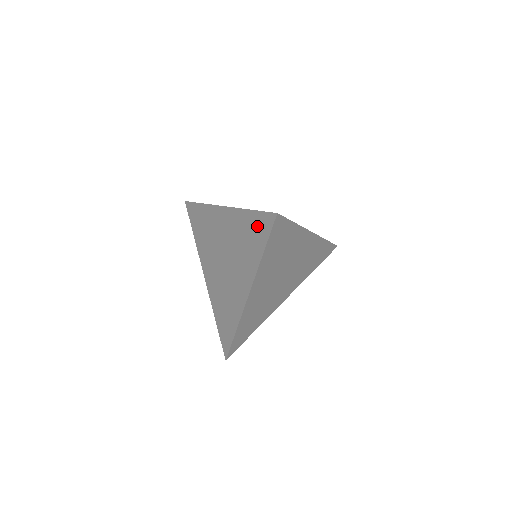
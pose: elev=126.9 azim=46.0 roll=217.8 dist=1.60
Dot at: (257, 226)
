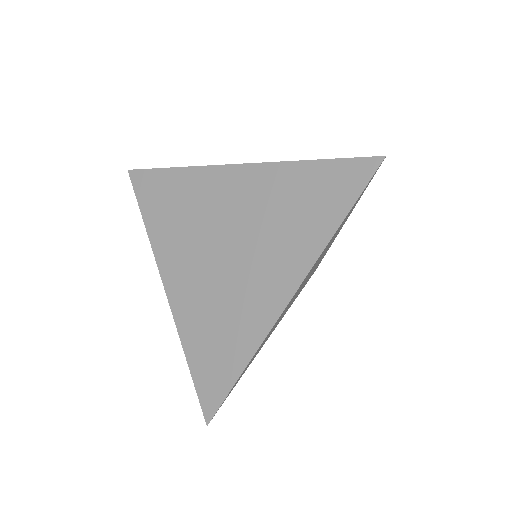
Dot at: (329, 182)
